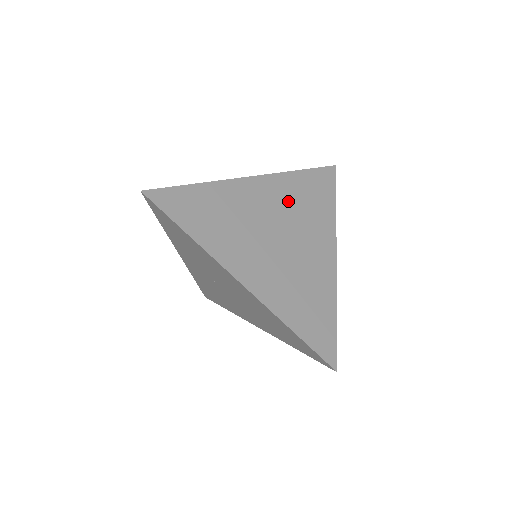
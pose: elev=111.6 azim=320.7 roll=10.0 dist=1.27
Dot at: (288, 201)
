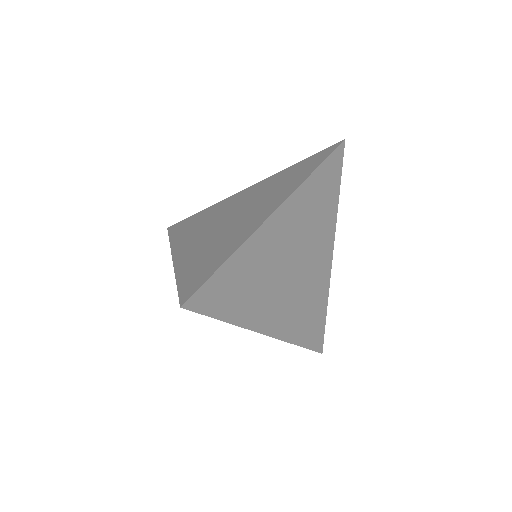
Dot at: (303, 220)
